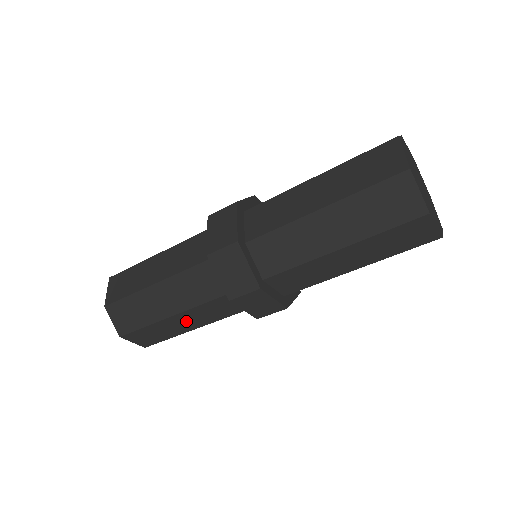
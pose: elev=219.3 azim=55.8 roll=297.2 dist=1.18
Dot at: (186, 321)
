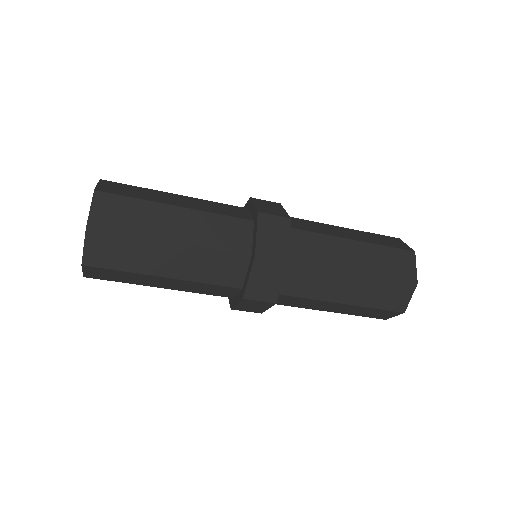
Dot at: (174, 259)
